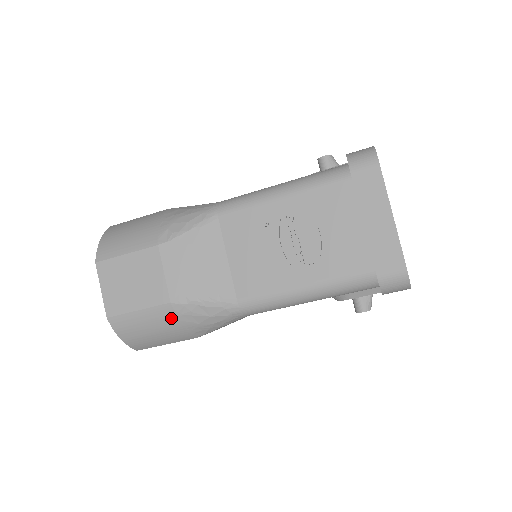
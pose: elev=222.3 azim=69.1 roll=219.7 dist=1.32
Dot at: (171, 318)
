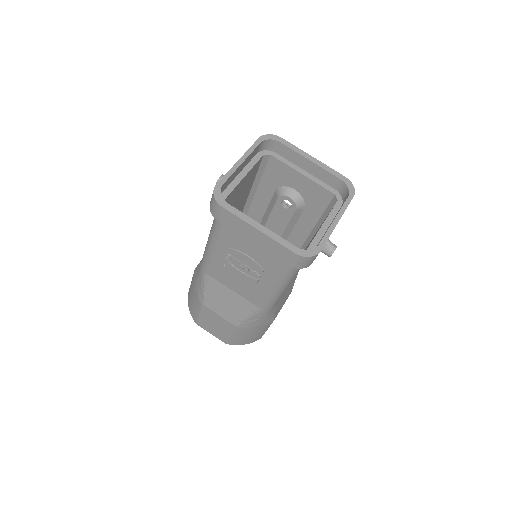
Dot at: (246, 330)
